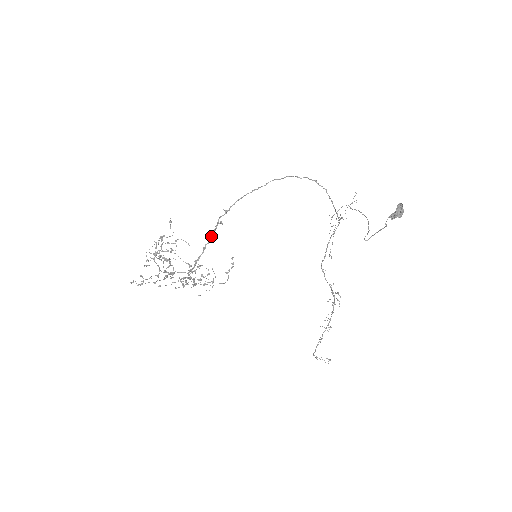
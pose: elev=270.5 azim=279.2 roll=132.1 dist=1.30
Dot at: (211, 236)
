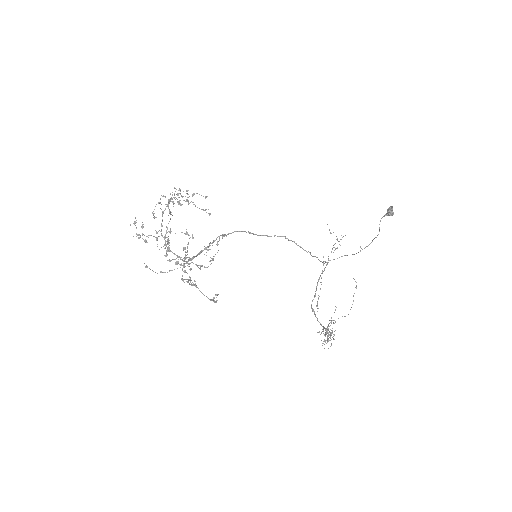
Dot at: occluded
